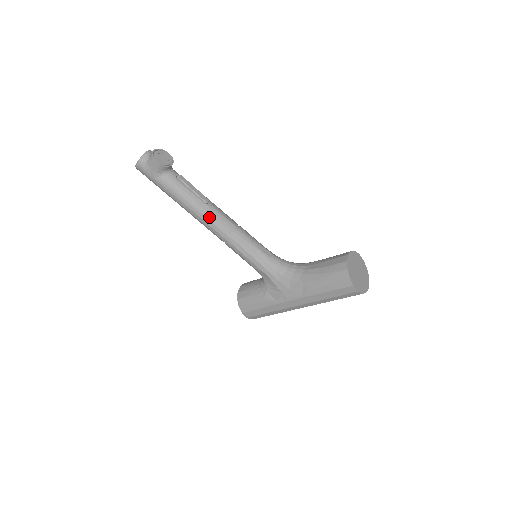
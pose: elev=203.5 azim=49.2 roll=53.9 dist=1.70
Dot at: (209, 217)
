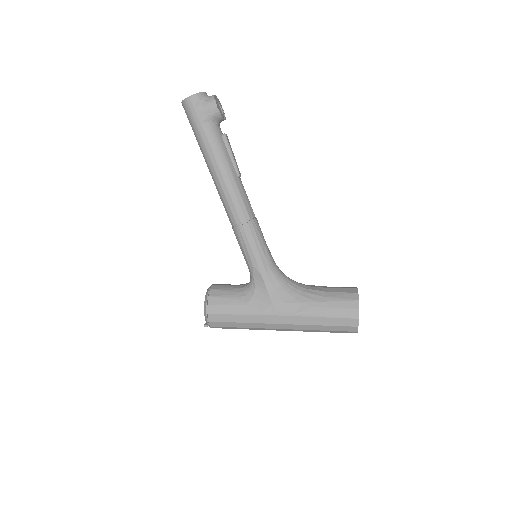
Dot at: (237, 191)
